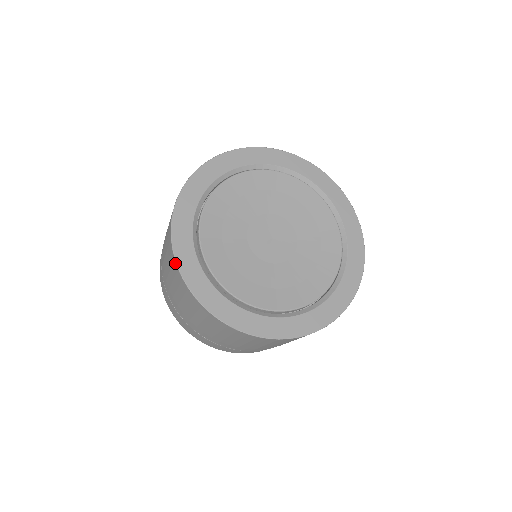
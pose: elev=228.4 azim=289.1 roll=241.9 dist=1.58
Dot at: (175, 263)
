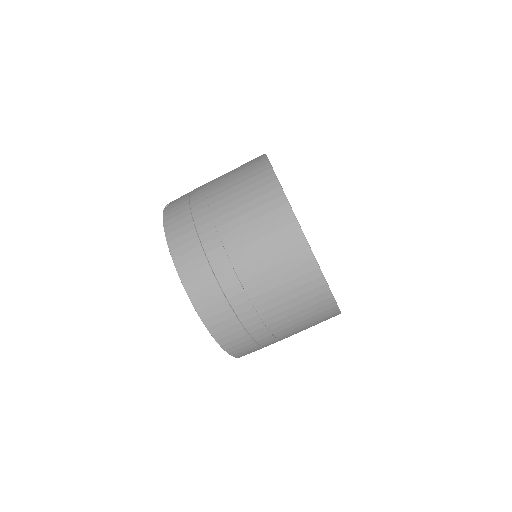
Dot at: (273, 176)
